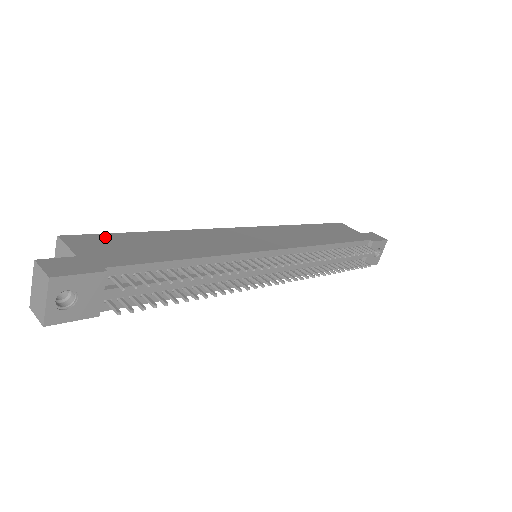
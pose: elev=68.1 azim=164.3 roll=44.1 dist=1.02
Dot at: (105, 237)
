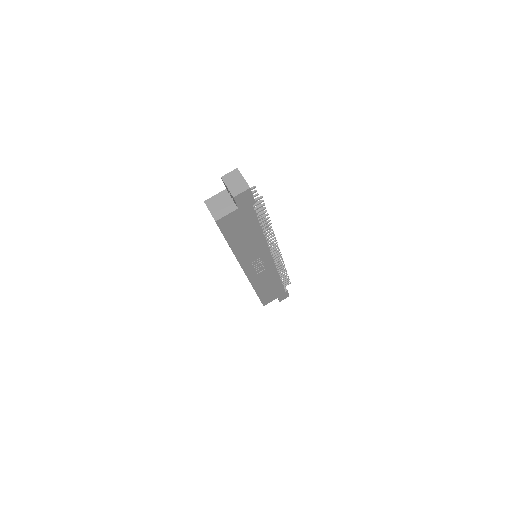
Dot at: occluded
